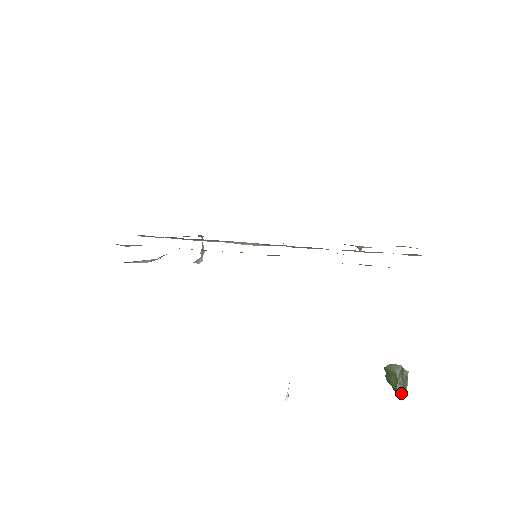
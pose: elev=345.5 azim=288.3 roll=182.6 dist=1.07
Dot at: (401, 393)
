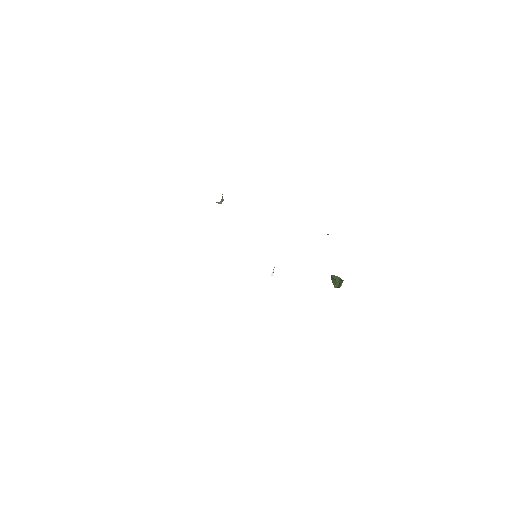
Dot at: (337, 287)
